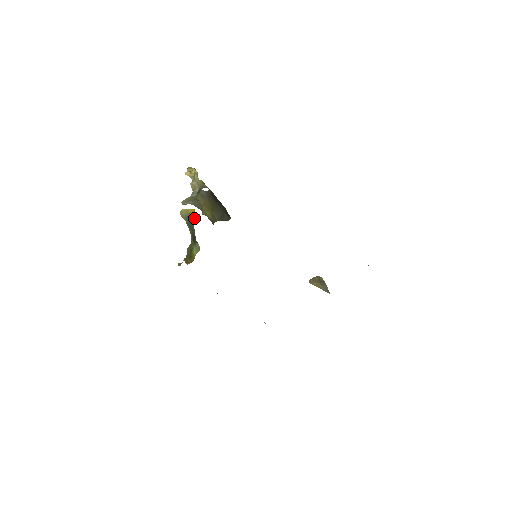
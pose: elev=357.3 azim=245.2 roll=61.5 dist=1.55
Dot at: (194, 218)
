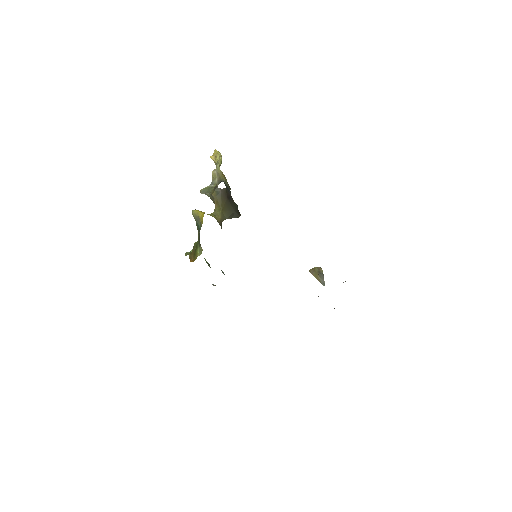
Dot at: (201, 224)
